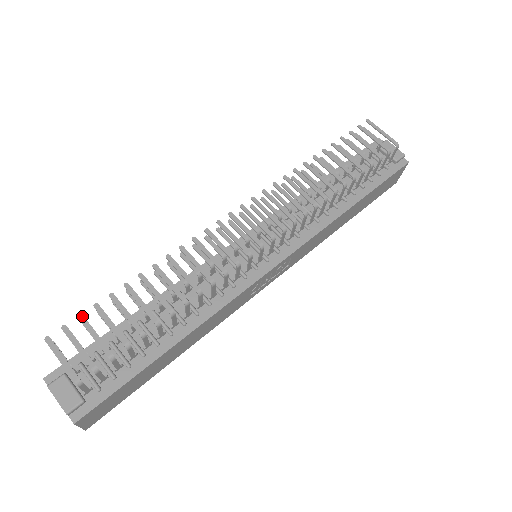
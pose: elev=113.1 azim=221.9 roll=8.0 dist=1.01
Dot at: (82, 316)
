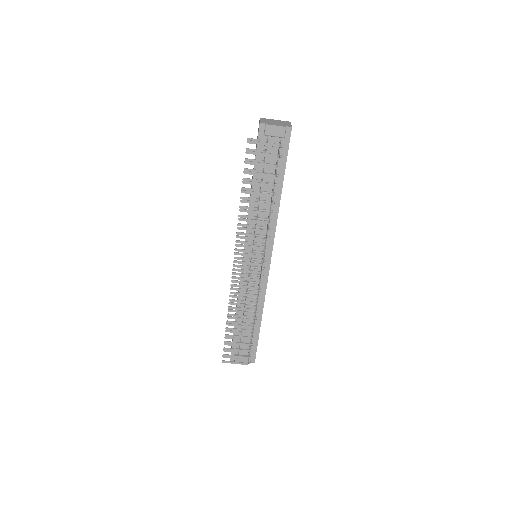
Dot at: (225, 349)
